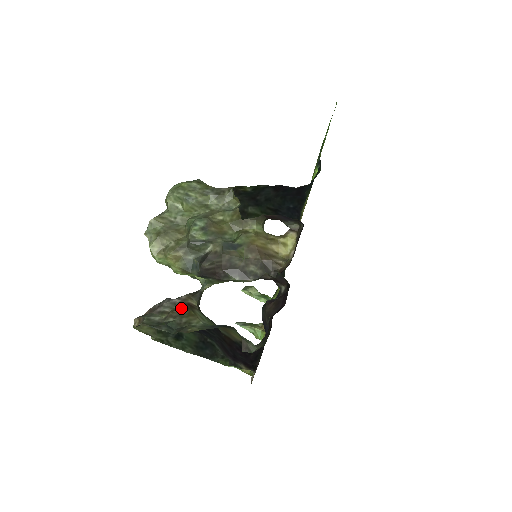
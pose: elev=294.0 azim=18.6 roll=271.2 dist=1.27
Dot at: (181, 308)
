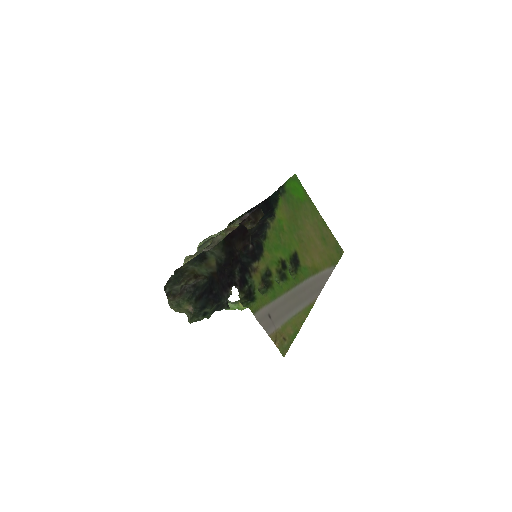
Dot at: (193, 279)
